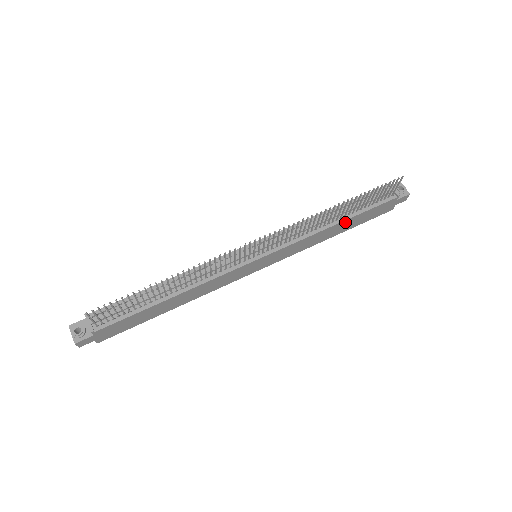
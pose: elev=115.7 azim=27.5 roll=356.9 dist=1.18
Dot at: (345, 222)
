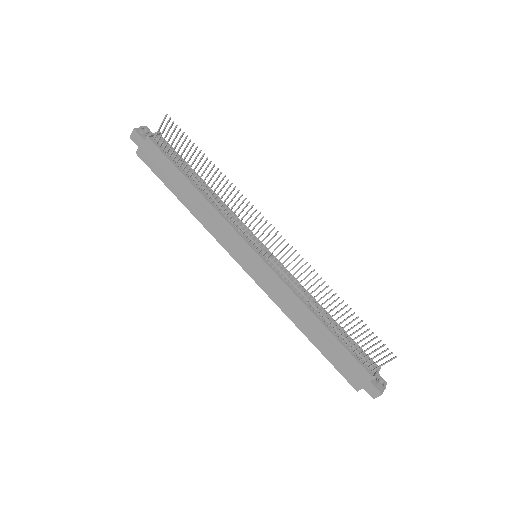
Dot at: (323, 330)
